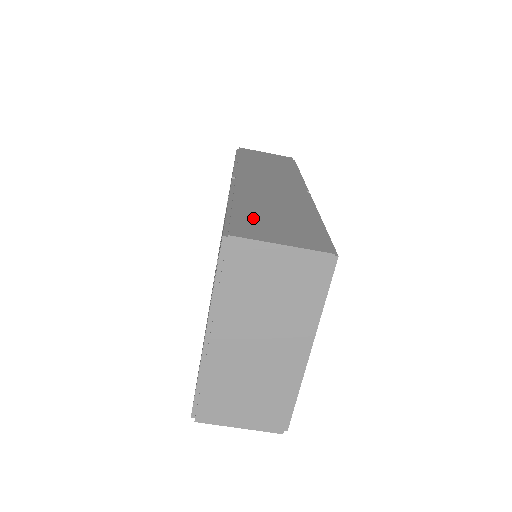
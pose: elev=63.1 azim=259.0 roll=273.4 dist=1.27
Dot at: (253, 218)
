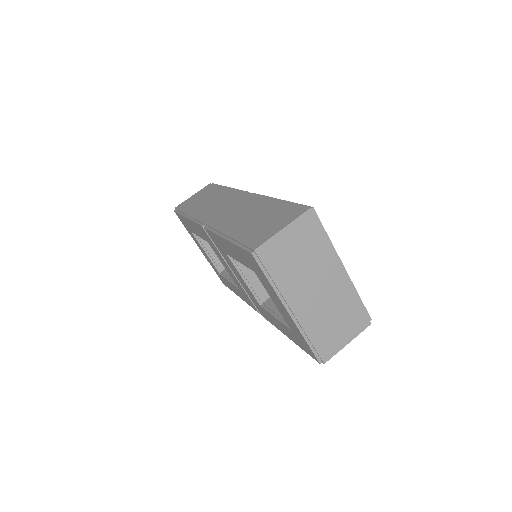
Dot at: (250, 232)
